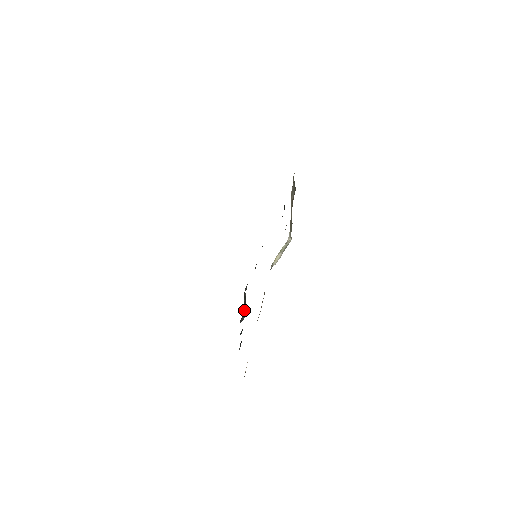
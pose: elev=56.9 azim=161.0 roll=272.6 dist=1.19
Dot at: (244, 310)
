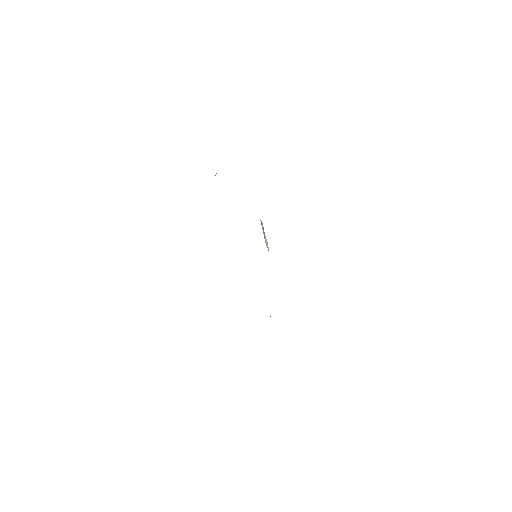
Dot at: occluded
